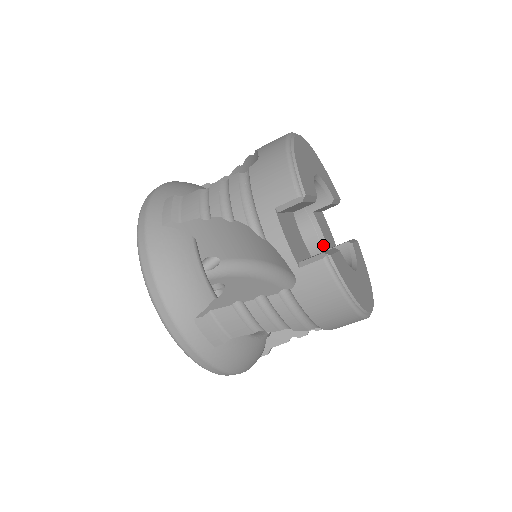
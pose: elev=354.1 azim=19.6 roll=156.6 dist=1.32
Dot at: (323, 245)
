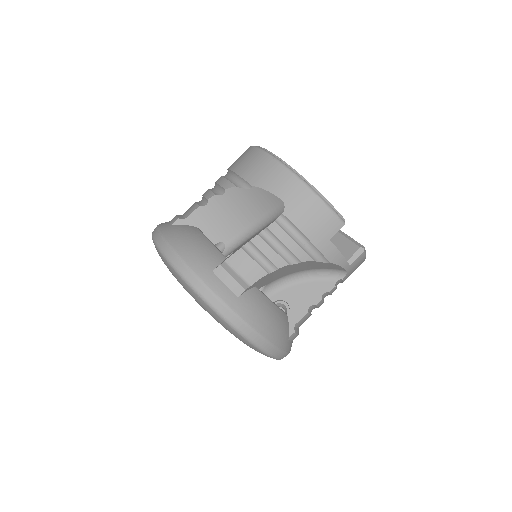
Dot at: occluded
